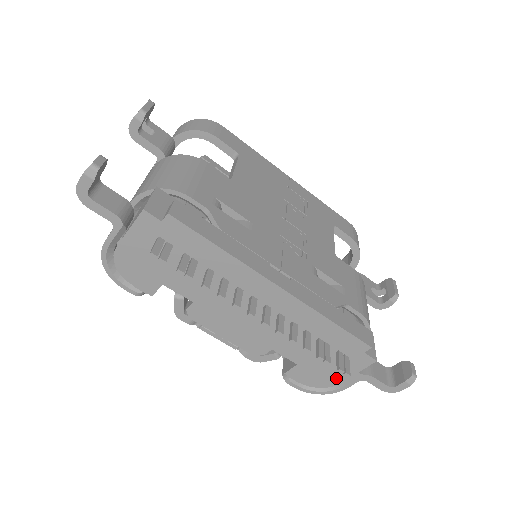
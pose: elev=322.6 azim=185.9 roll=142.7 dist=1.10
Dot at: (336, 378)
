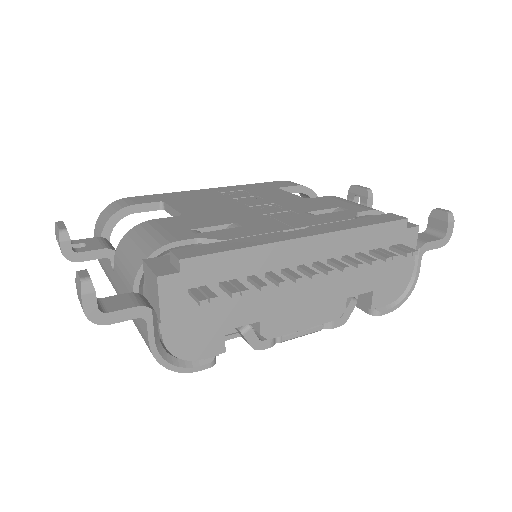
Dot at: (406, 272)
